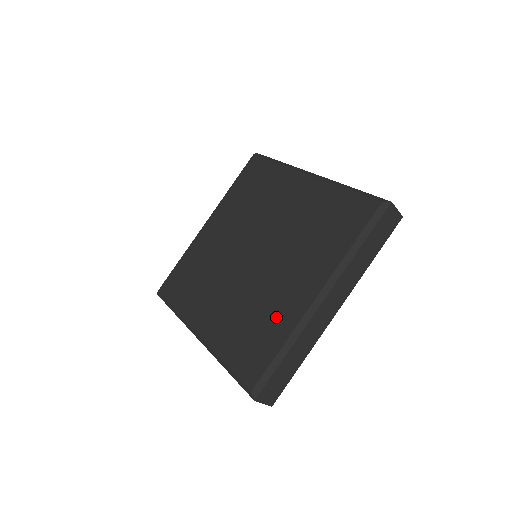
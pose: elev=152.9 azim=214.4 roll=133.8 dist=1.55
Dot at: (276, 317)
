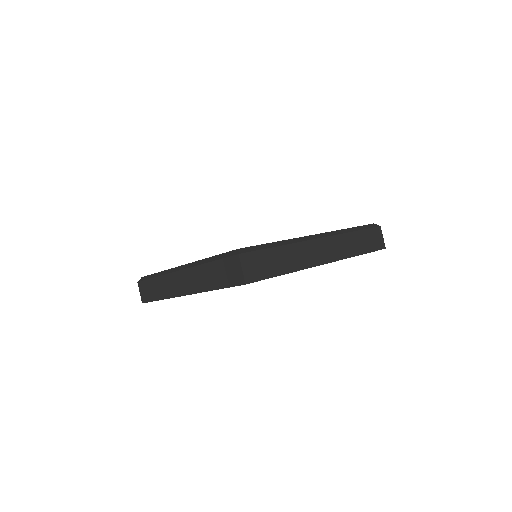
Dot at: occluded
